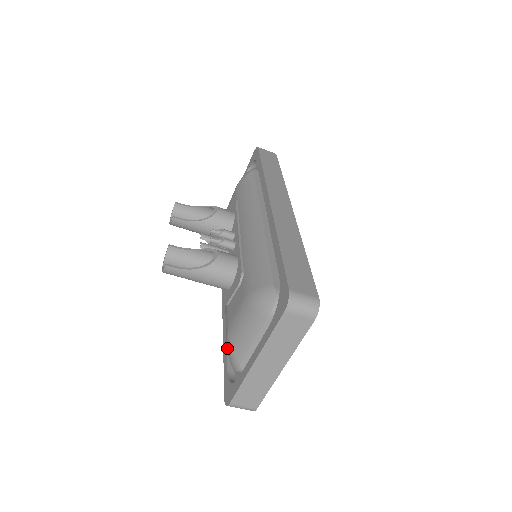
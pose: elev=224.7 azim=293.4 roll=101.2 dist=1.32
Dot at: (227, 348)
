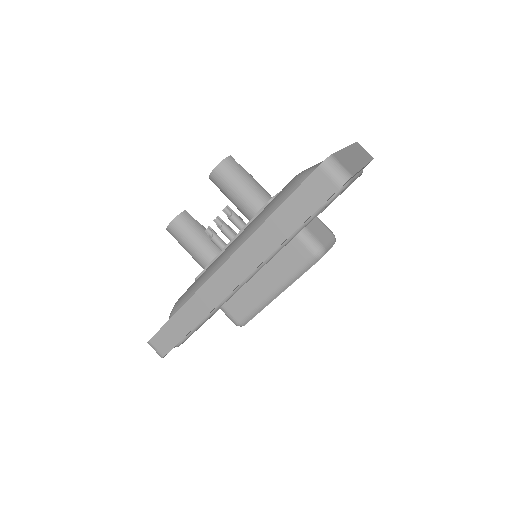
Dot at: (300, 175)
